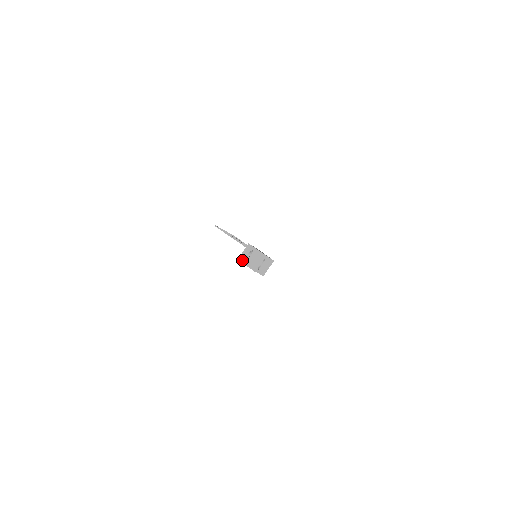
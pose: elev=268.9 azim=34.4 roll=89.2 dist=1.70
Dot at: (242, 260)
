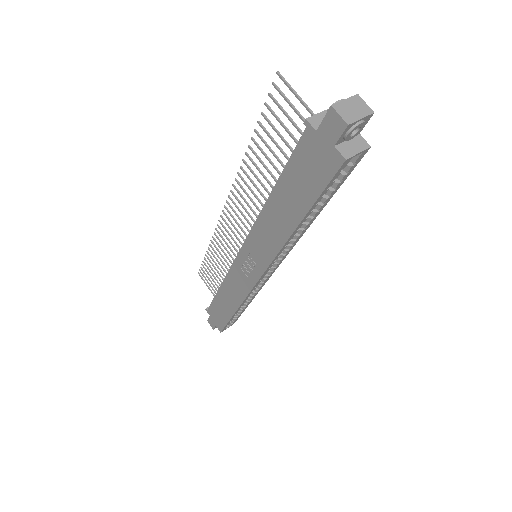
Dot at: (313, 123)
